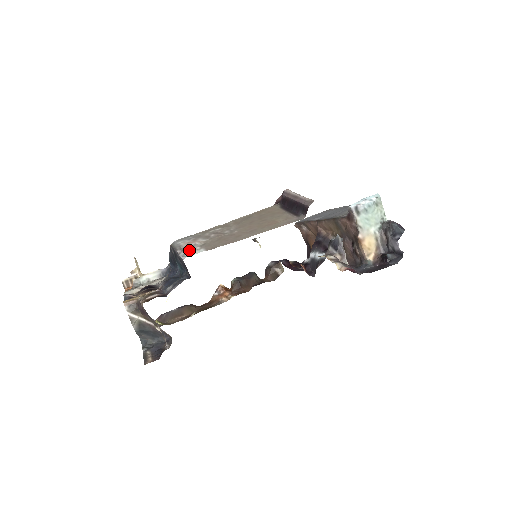
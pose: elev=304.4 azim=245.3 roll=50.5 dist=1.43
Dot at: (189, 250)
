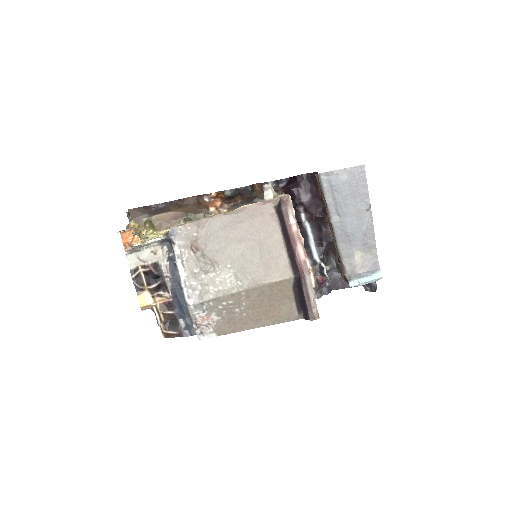
Dot at: (204, 331)
